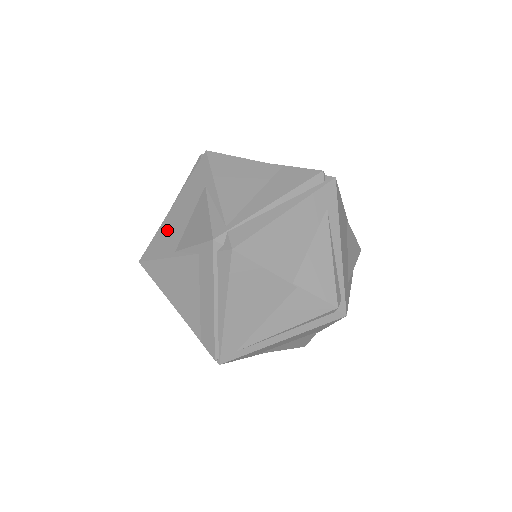
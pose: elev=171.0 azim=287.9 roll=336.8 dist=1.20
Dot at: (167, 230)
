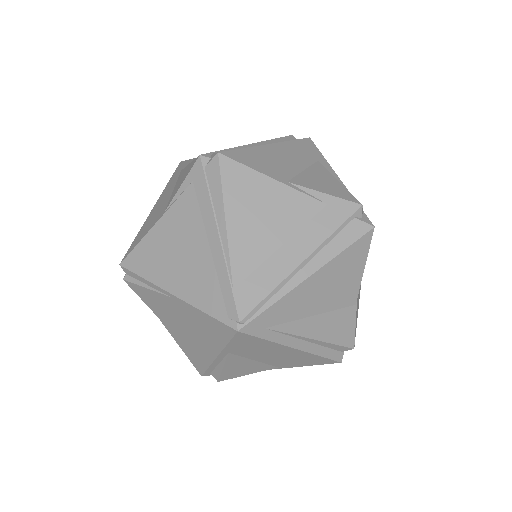
Dot at: (268, 157)
